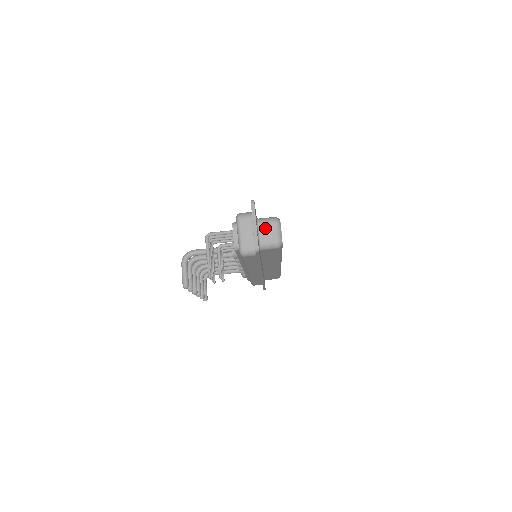
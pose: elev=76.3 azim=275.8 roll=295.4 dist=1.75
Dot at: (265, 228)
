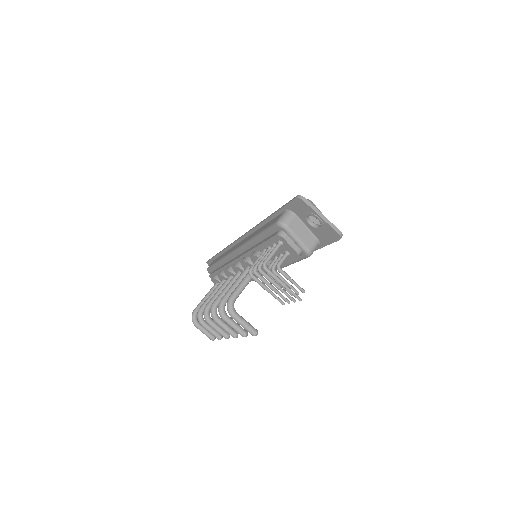
Dot at: occluded
